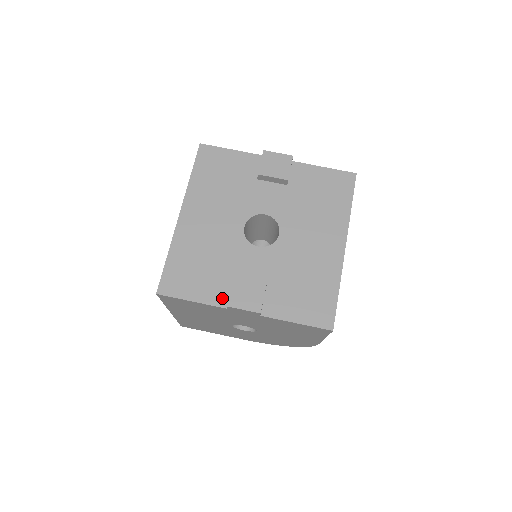
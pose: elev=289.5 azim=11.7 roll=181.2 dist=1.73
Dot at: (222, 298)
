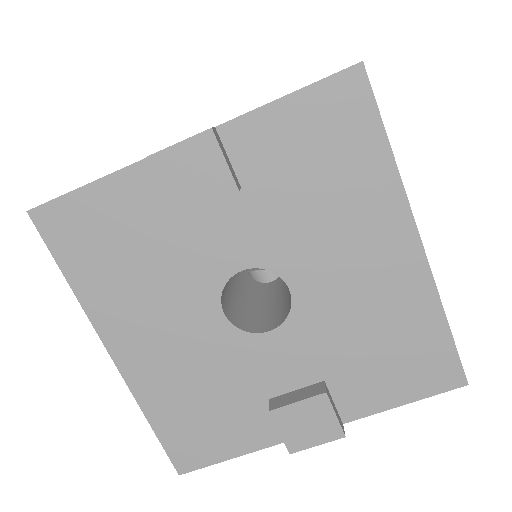
Dot at: (271, 432)
